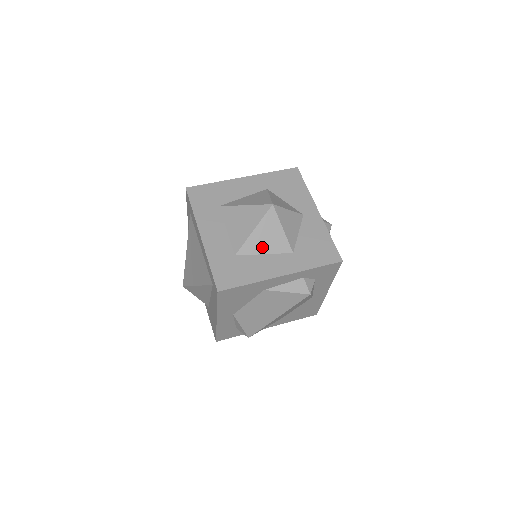
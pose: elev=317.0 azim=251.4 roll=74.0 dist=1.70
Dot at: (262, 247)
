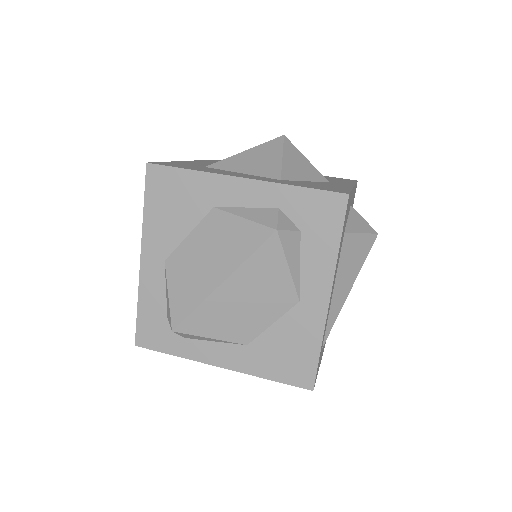
Dot at: (244, 167)
